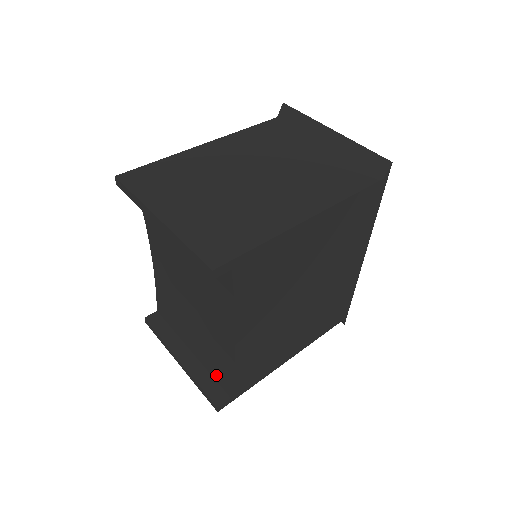
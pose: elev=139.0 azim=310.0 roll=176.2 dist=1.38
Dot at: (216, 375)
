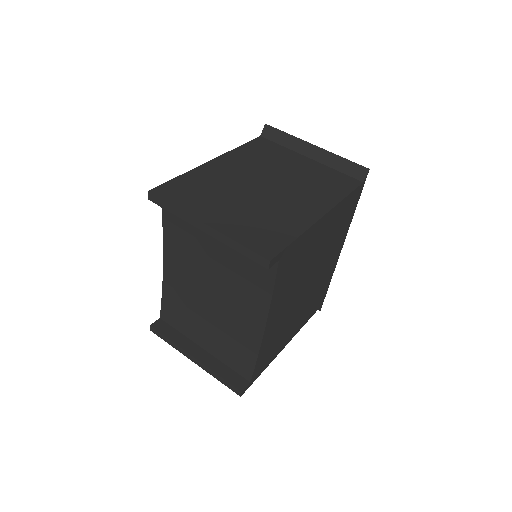
Dot at: (234, 365)
